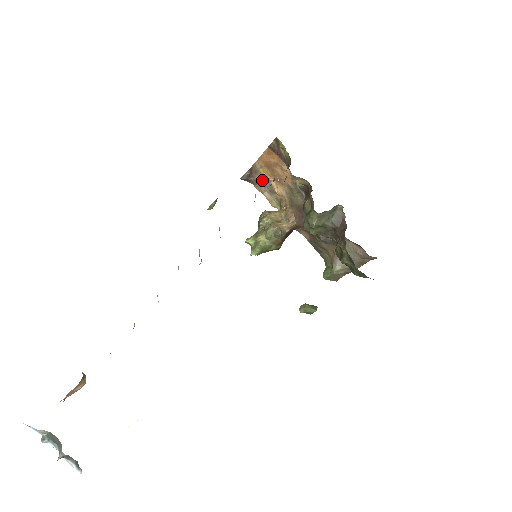
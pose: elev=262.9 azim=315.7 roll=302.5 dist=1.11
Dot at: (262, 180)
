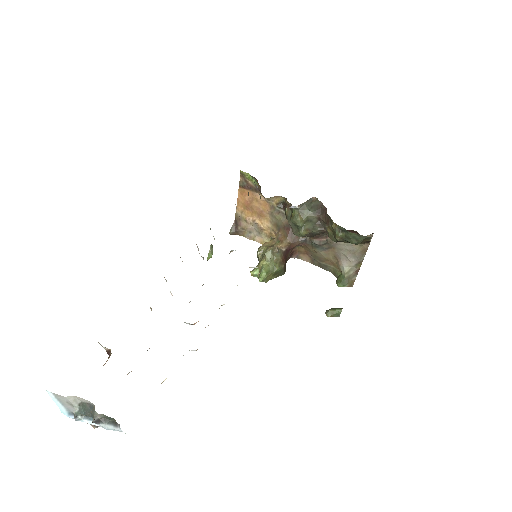
Dot at: (247, 224)
